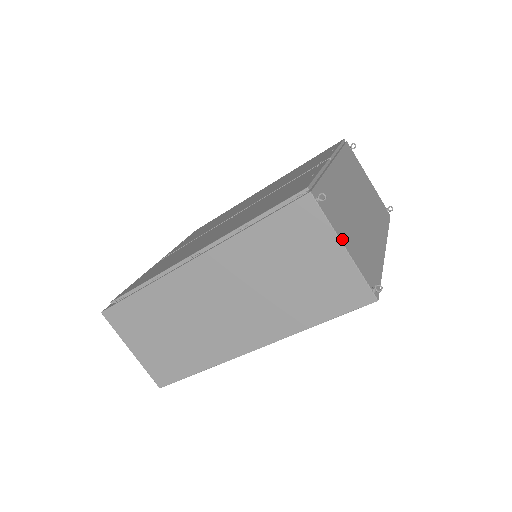
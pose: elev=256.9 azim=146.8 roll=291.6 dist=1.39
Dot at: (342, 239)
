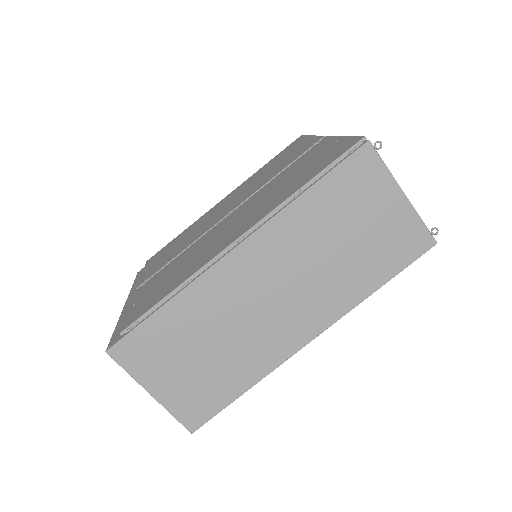
Dot at: (398, 187)
